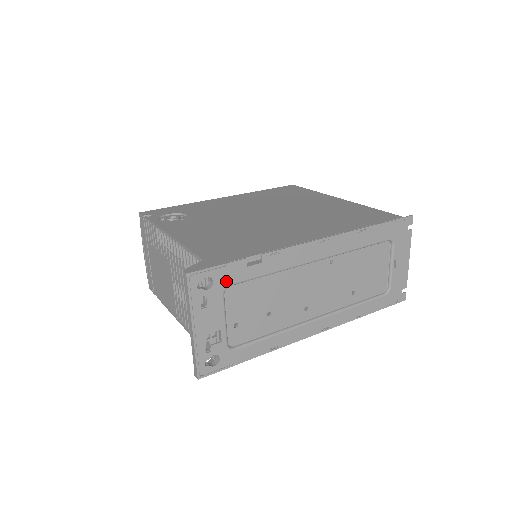
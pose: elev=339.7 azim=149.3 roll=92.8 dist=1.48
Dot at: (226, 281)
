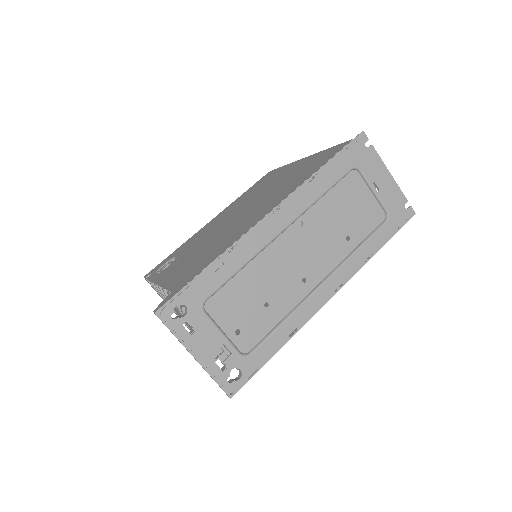
Dot at: (198, 299)
